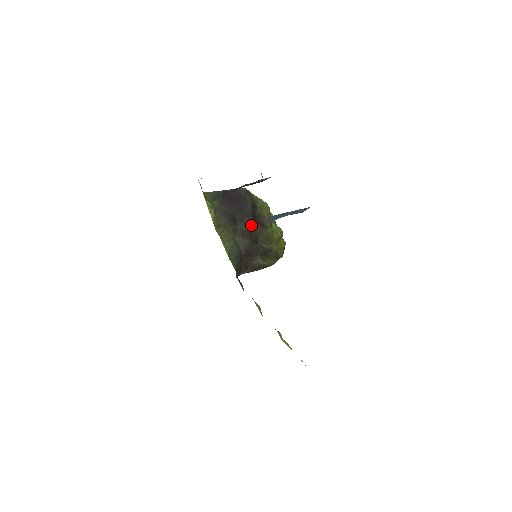
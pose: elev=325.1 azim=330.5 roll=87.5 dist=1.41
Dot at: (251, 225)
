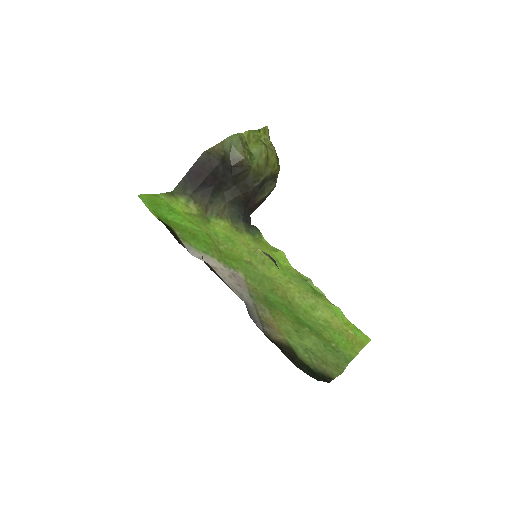
Dot at: (233, 180)
